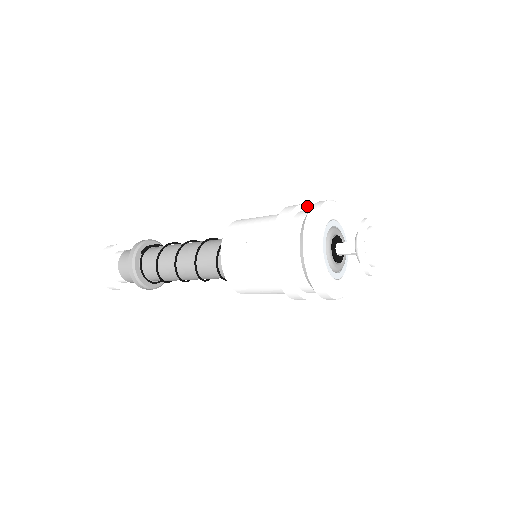
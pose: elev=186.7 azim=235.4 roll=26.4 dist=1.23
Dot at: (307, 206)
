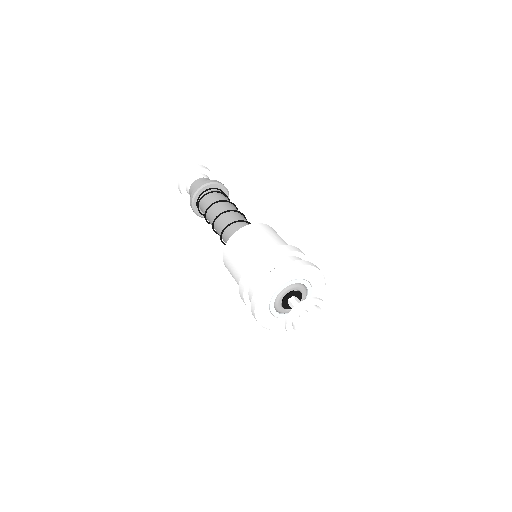
Dot at: (261, 263)
